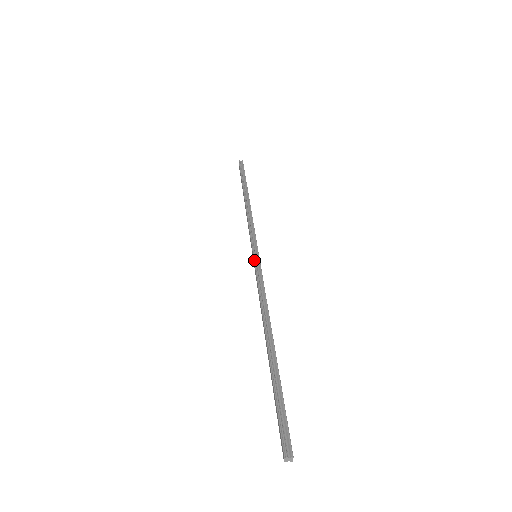
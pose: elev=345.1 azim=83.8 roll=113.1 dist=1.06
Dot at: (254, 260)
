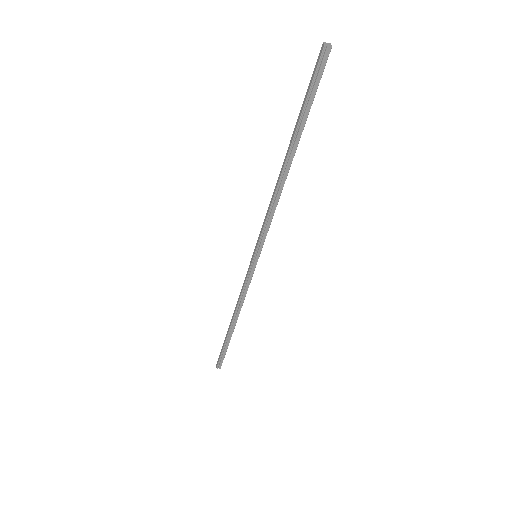
Dot at: (255, 247)
